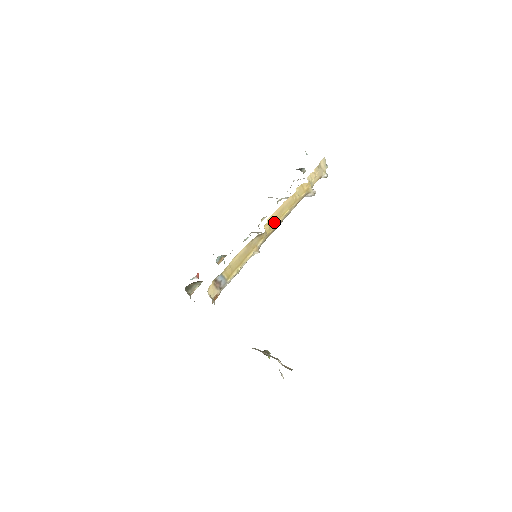
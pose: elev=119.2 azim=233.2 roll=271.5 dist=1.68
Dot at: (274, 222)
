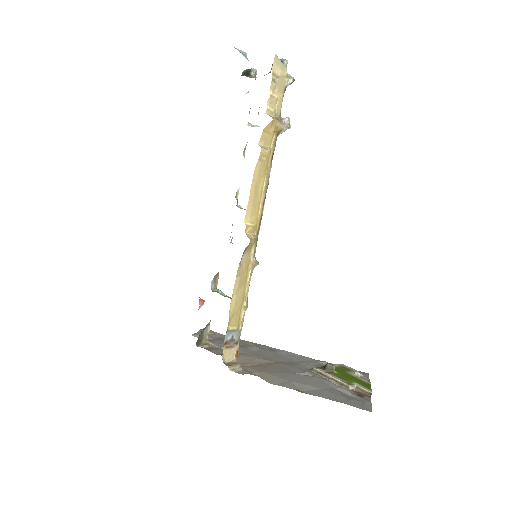
Dot at: (255, 213)
